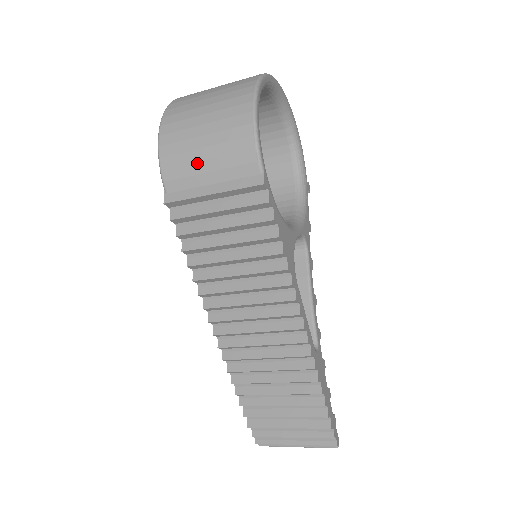
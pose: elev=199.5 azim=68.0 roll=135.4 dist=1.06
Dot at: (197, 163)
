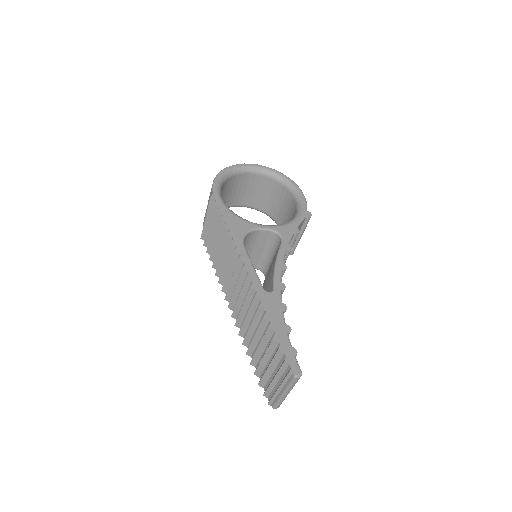
Dot at: (206, 211)
